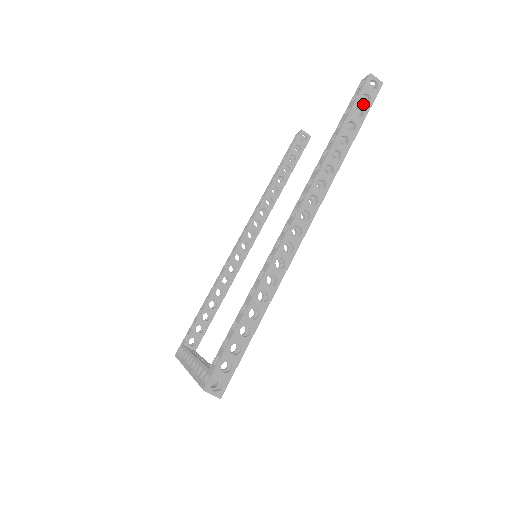
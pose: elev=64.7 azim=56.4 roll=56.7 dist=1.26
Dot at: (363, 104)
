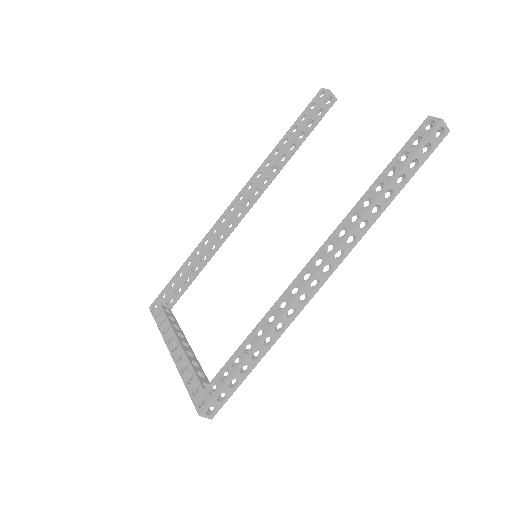
Dot at: (421, 155)
